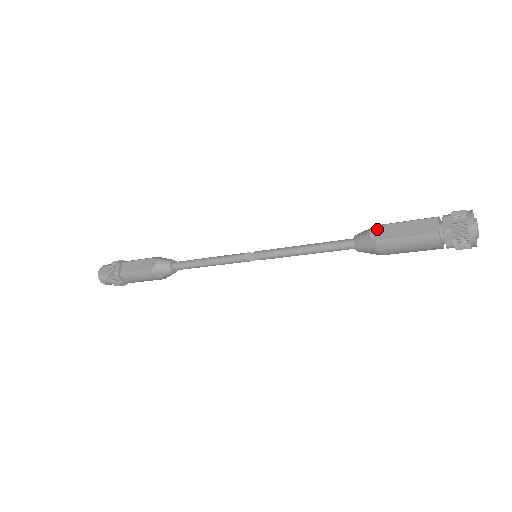
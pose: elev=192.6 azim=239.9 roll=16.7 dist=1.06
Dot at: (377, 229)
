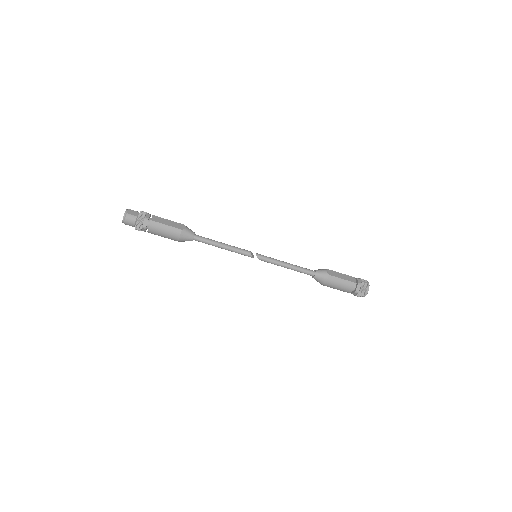
Dot at: (329, 271)
